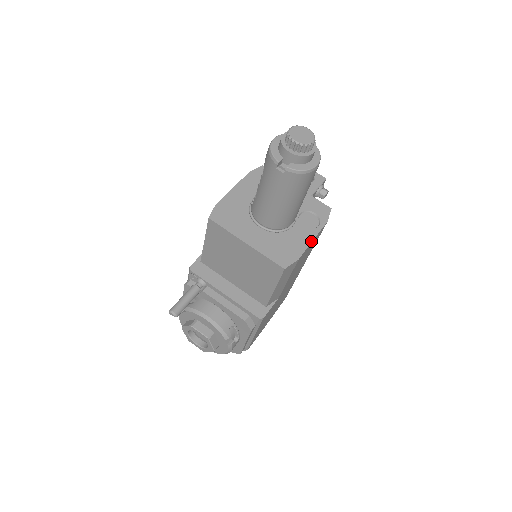
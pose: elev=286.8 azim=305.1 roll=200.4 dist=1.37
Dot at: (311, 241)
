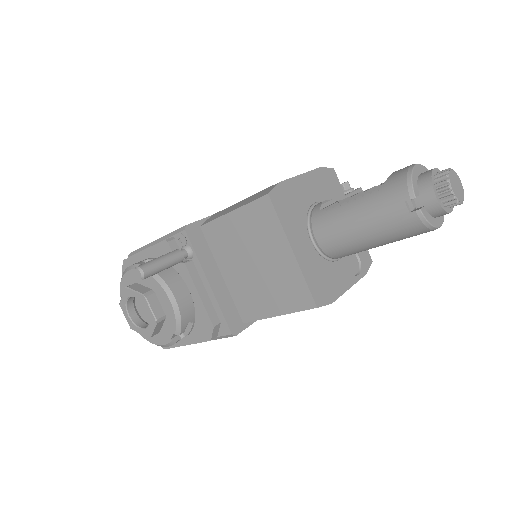
Dot at: (348, 288)
